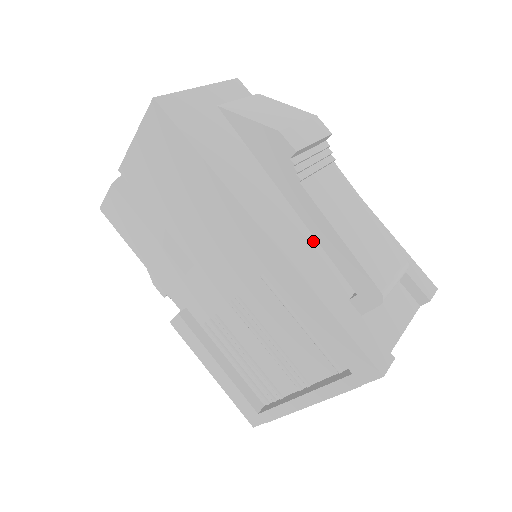
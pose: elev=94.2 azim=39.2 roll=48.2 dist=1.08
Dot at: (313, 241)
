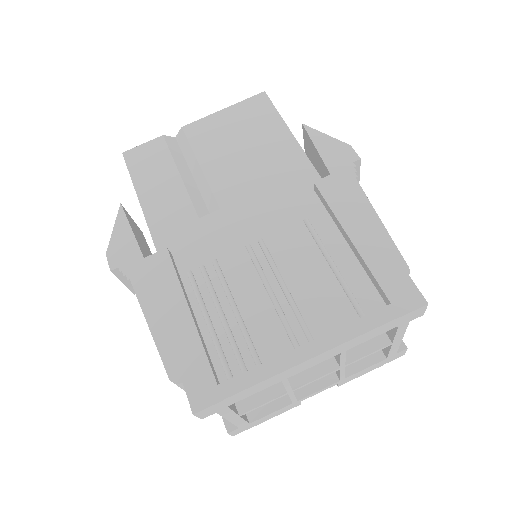
Dot at: occluded
